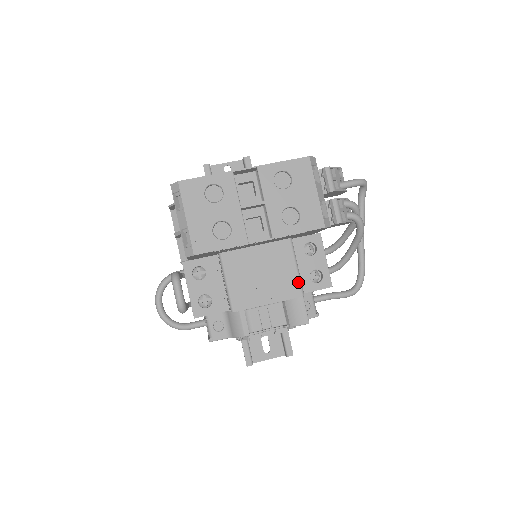
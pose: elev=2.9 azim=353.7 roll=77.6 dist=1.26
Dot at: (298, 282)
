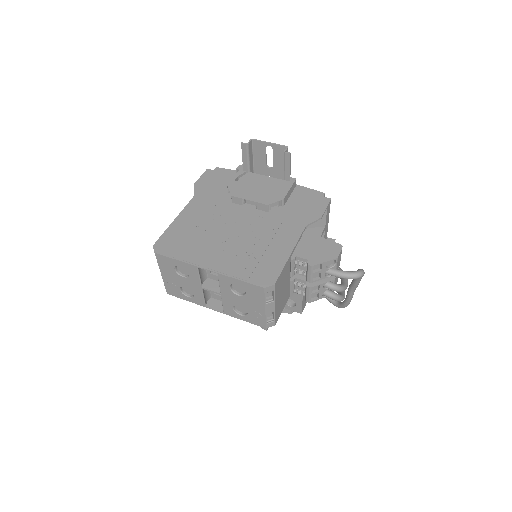
Dot at: occluded
